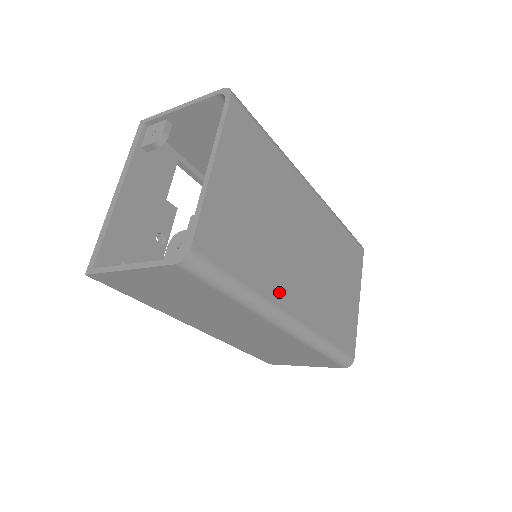
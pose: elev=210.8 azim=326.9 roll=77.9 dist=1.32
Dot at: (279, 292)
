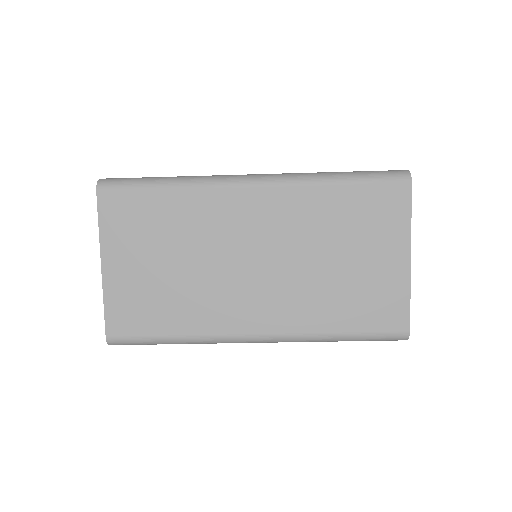
Dot at: (224, 321)
